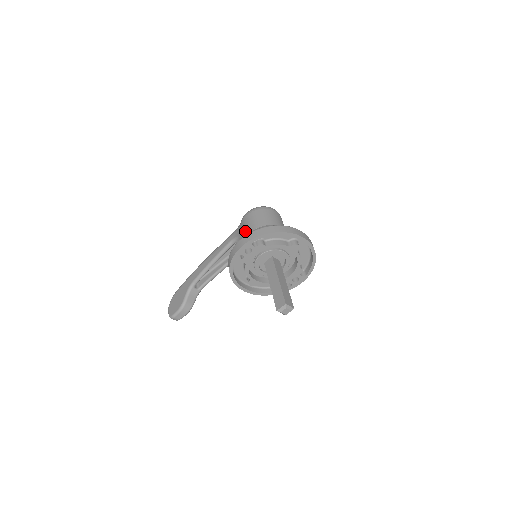
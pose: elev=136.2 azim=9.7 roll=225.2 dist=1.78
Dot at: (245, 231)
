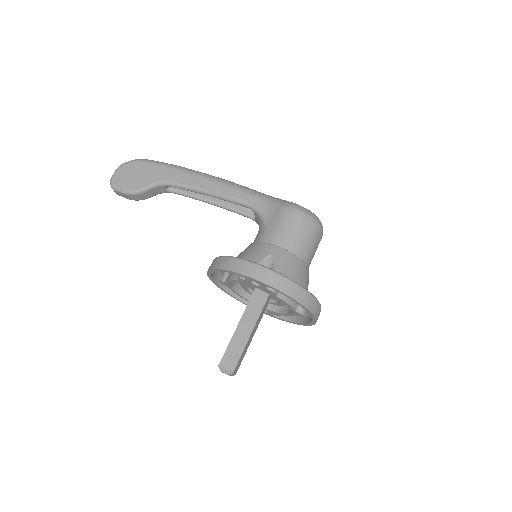
Dot at: (274, 231)
